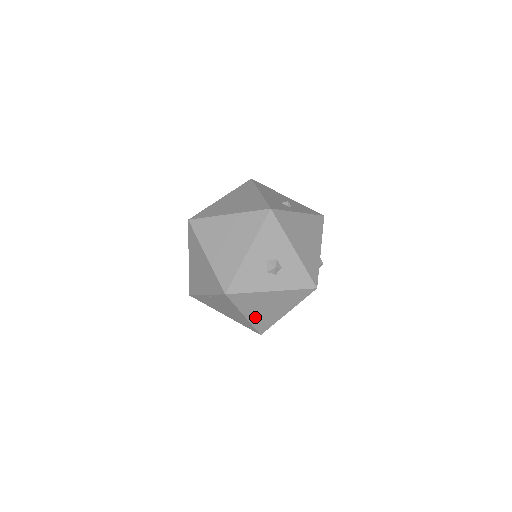
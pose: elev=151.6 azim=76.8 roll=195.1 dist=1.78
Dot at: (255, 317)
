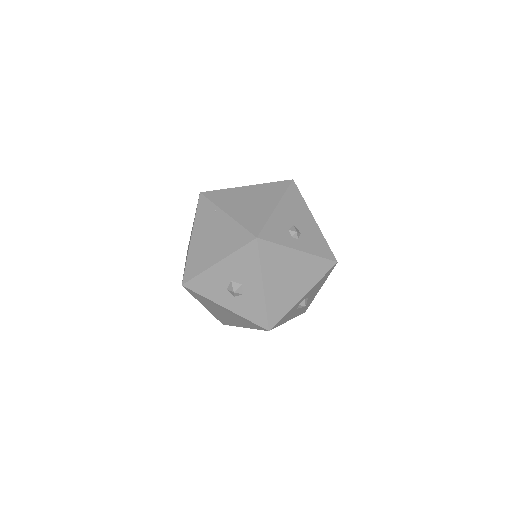
Dot at: (214, 312)
